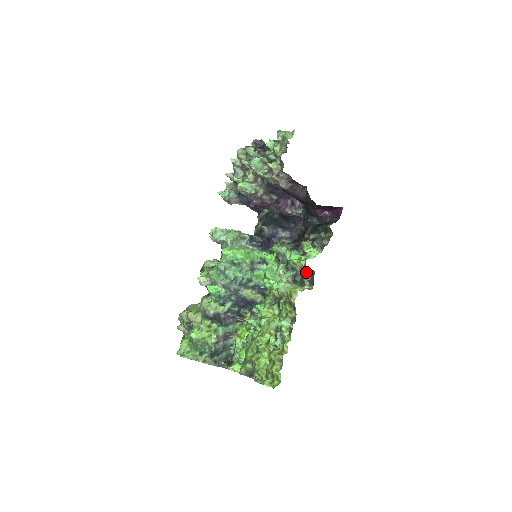
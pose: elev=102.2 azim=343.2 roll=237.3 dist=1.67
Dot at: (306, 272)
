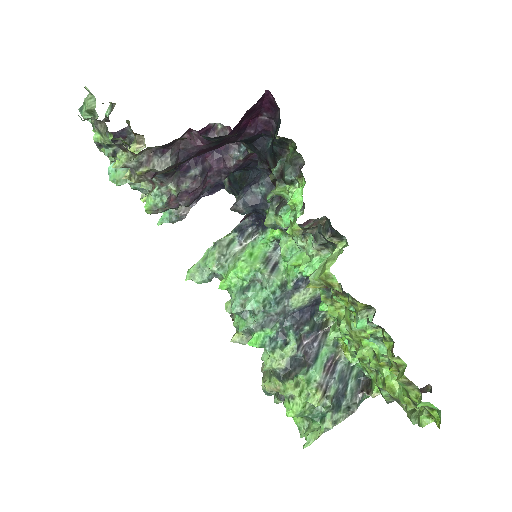
Dot at: (318, 226)
